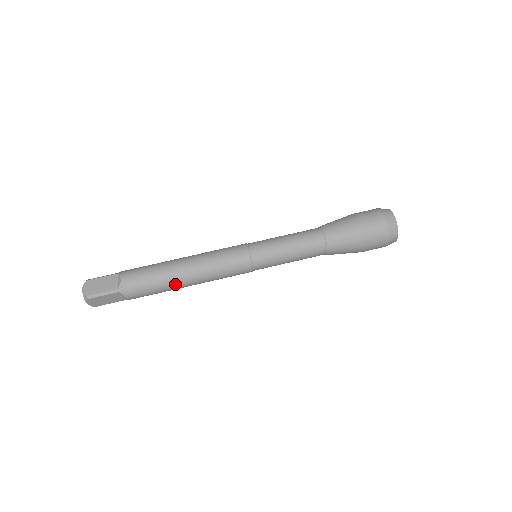
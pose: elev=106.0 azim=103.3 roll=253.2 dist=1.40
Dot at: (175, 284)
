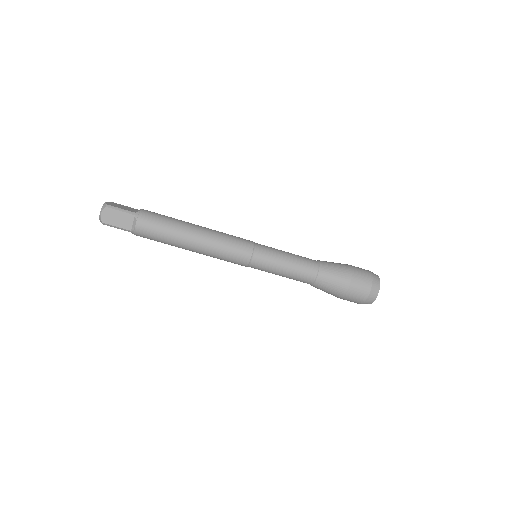
Dot at: (179, 247)
